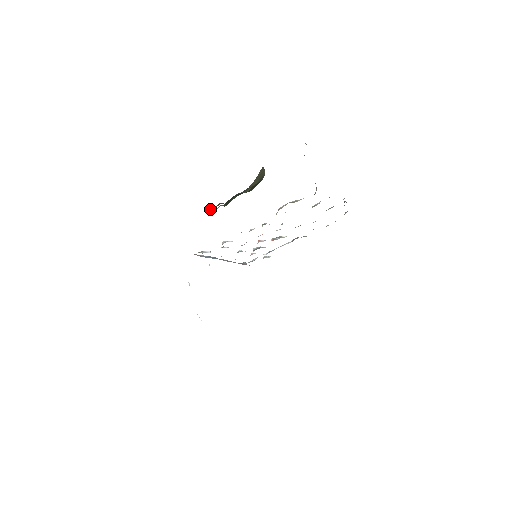
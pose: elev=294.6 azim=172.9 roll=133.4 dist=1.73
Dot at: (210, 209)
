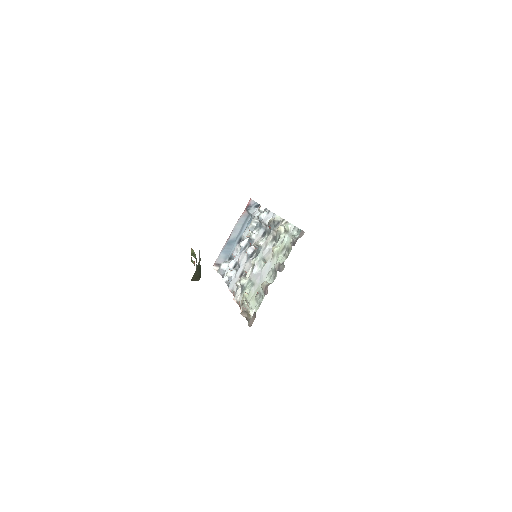
Dot at: occluded
